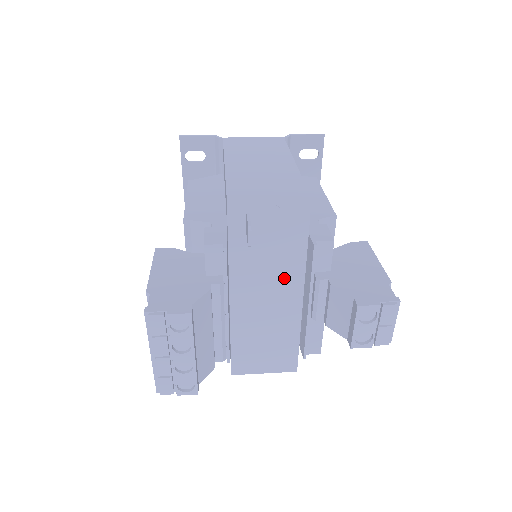
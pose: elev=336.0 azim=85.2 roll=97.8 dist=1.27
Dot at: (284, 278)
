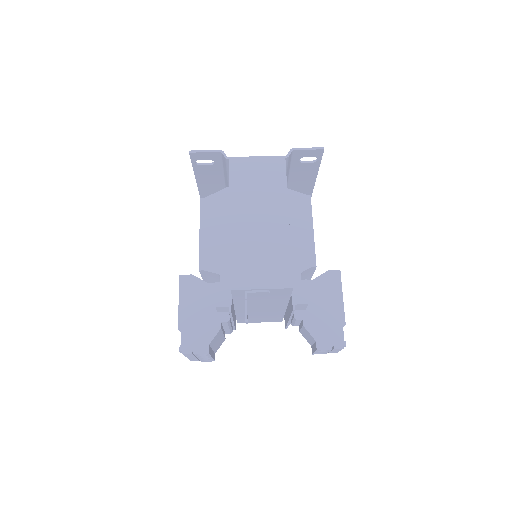
Dot at: (273, 304)
